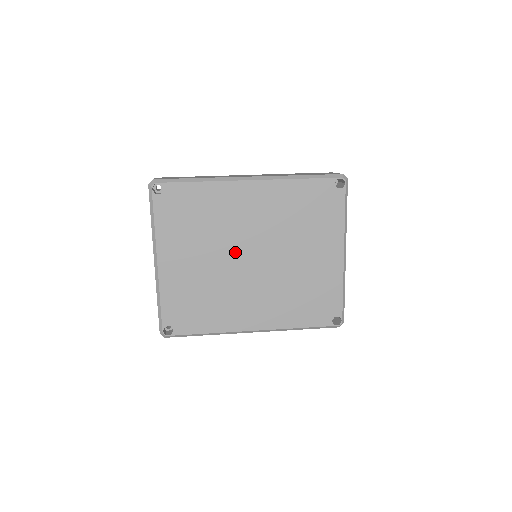
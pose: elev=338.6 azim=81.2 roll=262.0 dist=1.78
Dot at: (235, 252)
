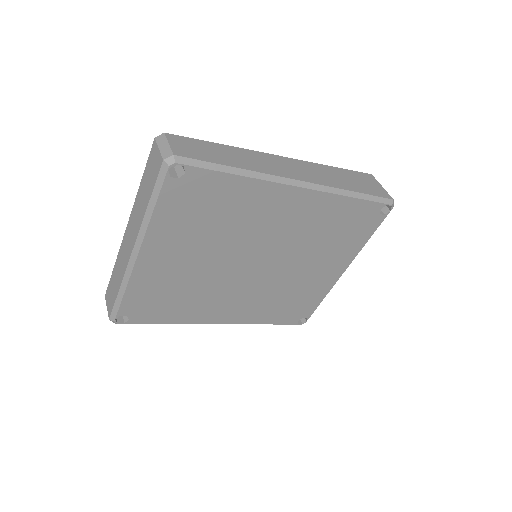
Dot at: (239, 256)
